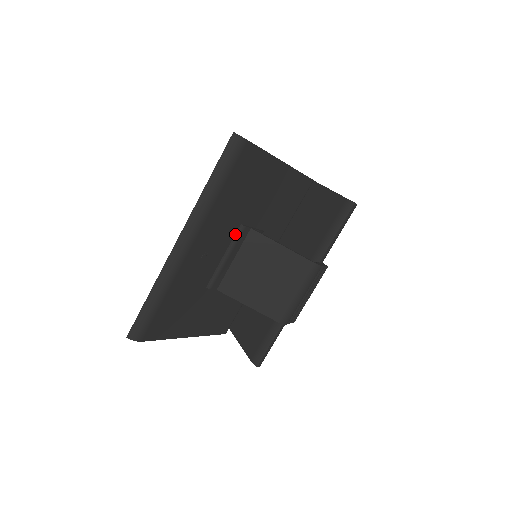
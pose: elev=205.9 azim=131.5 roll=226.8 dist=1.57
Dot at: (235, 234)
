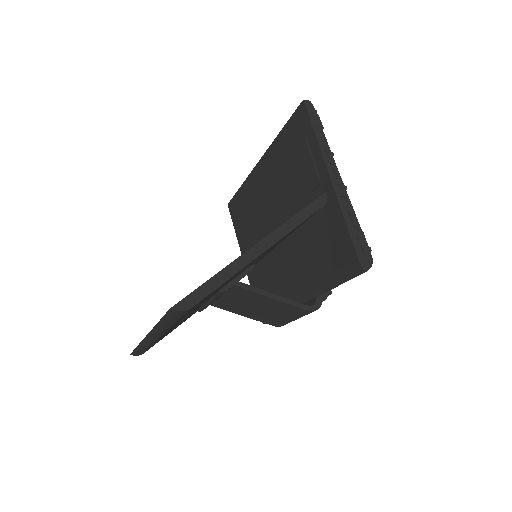
Dot at: (215, 294)
